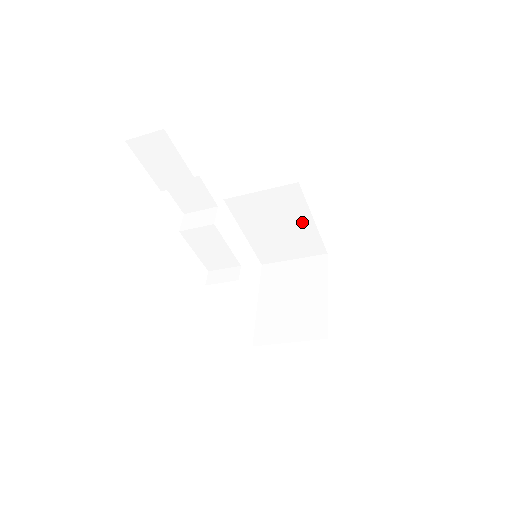
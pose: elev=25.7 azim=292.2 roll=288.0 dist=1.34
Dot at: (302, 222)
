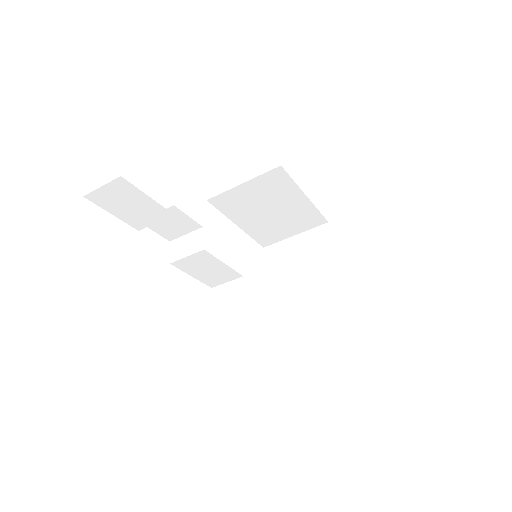
Dot at: (294, 201)
